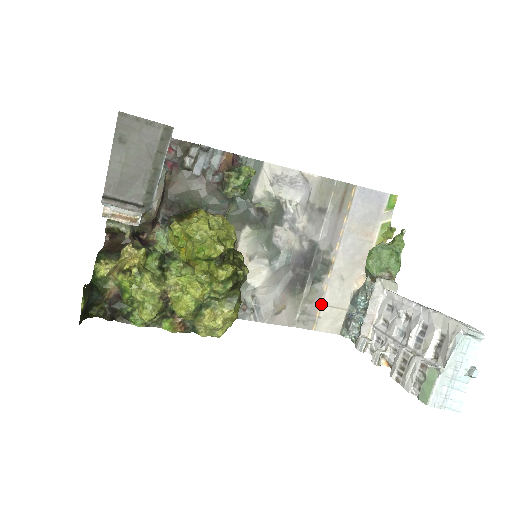
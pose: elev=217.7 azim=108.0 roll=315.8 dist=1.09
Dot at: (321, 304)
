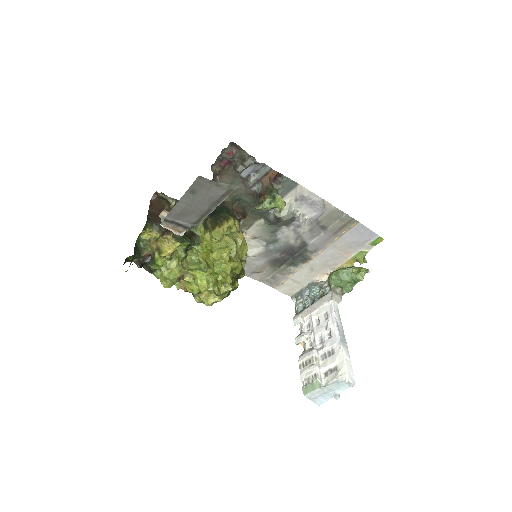
Dot at: (288, 277)
